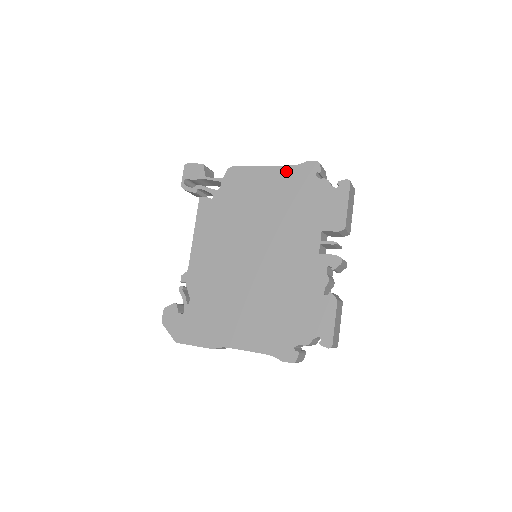
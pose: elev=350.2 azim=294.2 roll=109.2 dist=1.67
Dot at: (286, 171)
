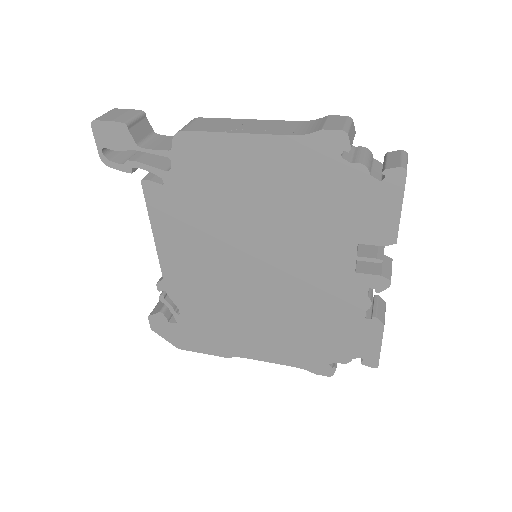
Dot at: (285, 146)
